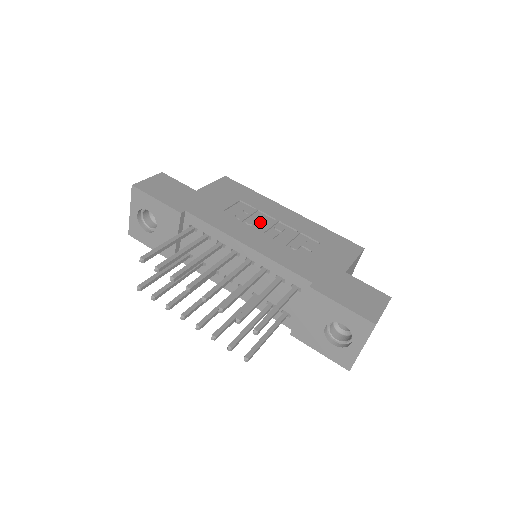
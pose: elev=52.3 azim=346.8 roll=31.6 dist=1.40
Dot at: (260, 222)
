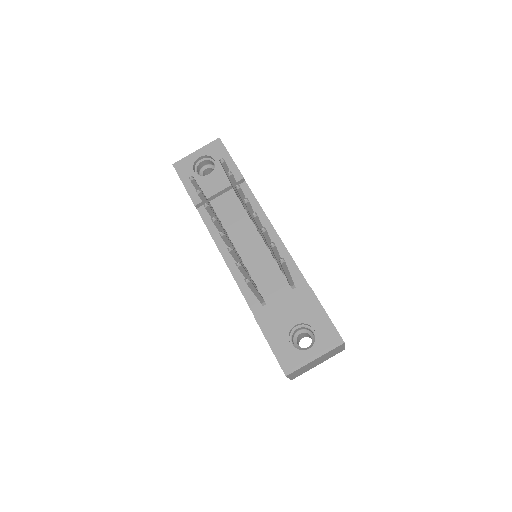
Dot at: occluded
